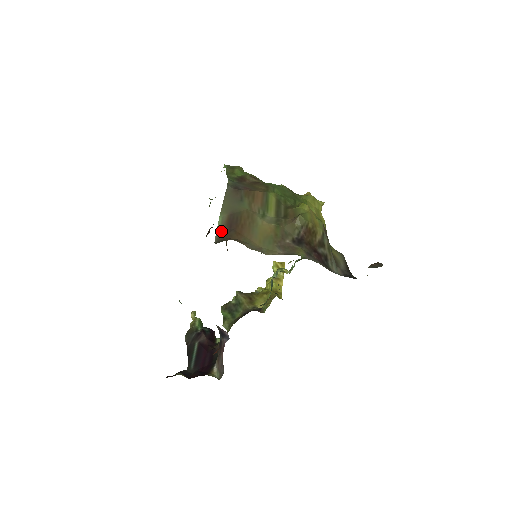
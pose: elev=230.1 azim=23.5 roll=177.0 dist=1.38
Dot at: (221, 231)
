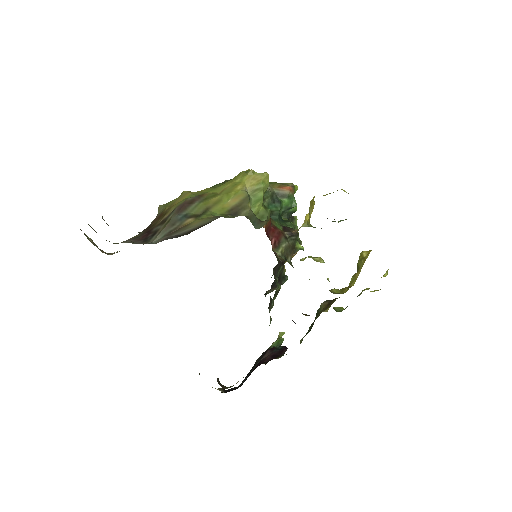
Dot at: occluded
